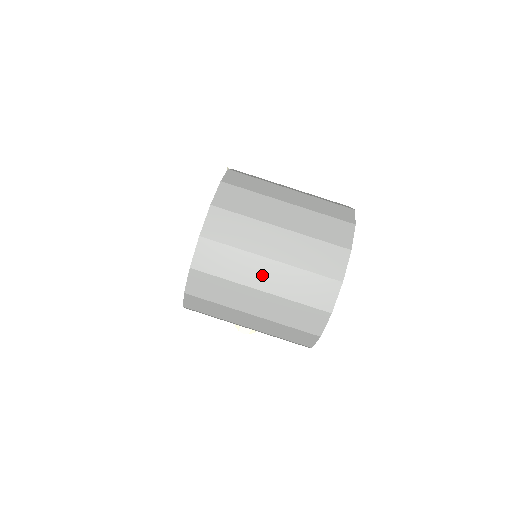
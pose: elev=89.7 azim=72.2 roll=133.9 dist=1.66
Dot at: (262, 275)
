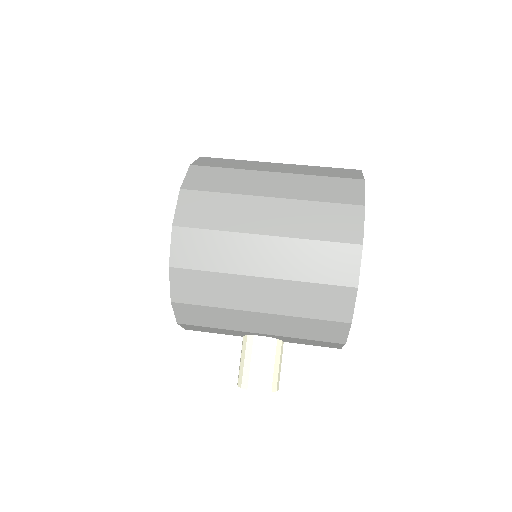
Dot at: (268, 185)
